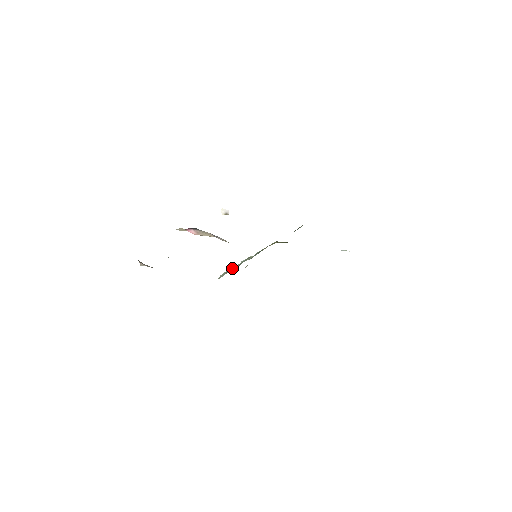
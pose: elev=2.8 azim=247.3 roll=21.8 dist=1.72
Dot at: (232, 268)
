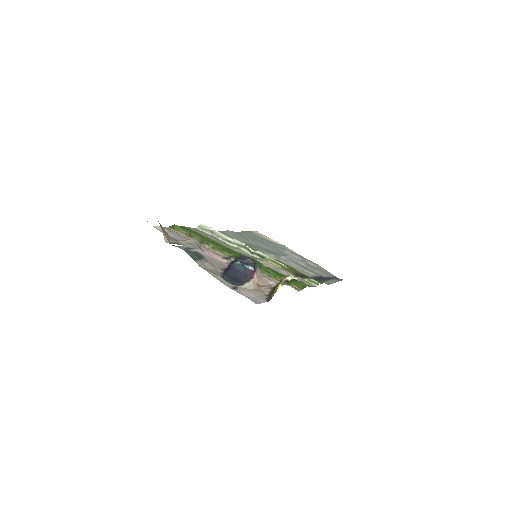
Dot at: (220, 234)
